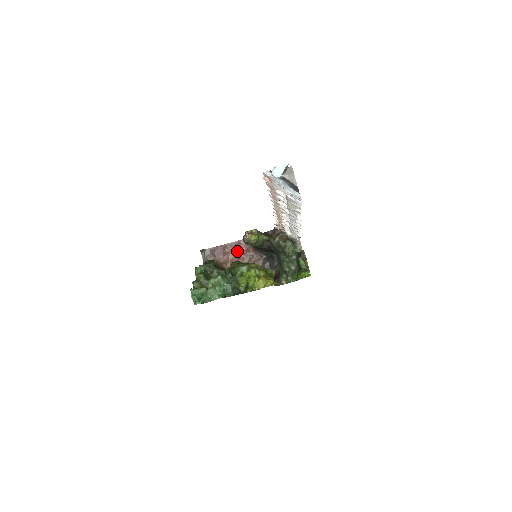
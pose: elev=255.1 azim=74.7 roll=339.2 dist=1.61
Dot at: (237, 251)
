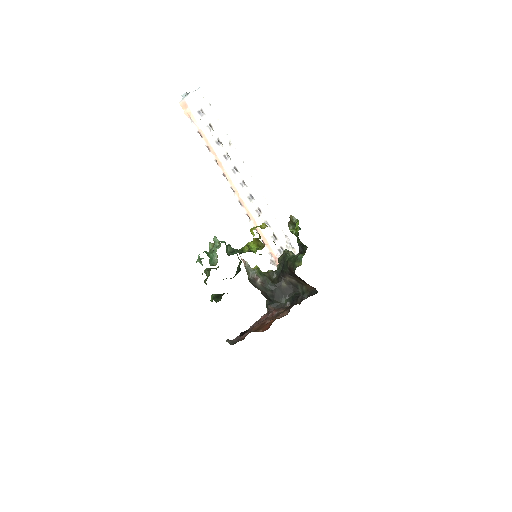
Dot at: (262, 321)
